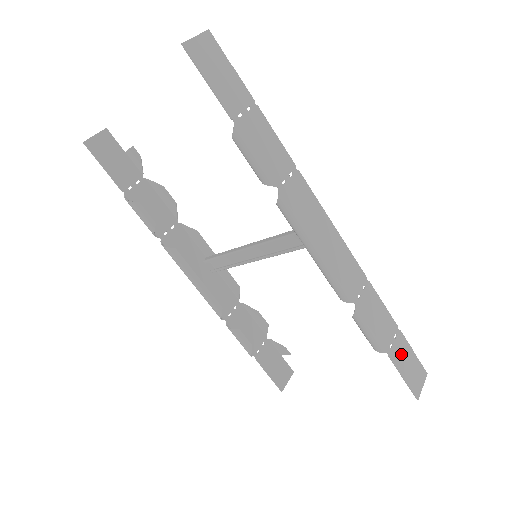
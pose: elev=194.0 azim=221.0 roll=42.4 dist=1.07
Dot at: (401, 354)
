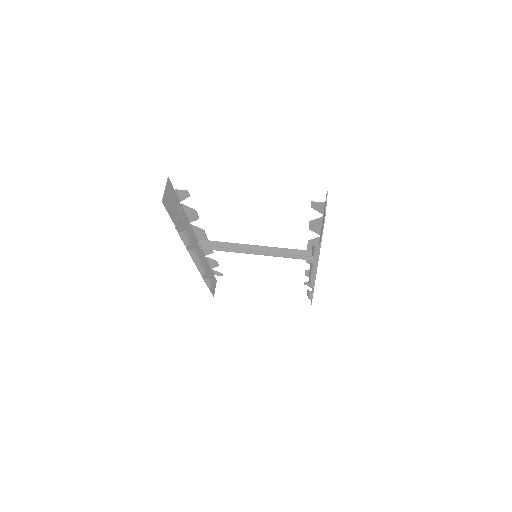
Dot at: occluded
